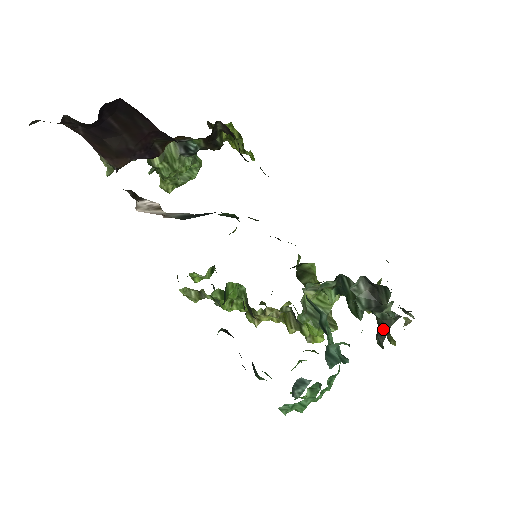
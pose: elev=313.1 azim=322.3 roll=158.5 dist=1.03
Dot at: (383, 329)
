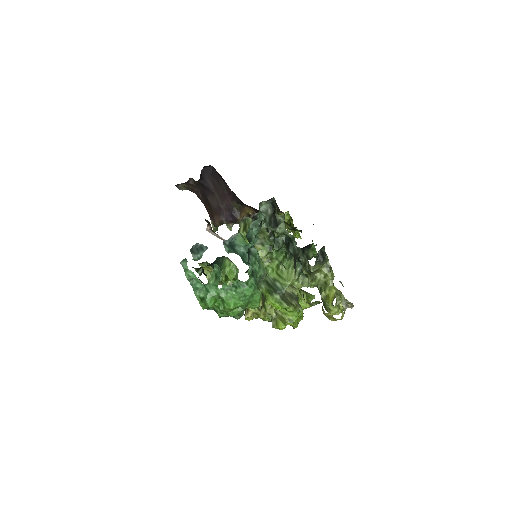
Dot at: (294, 264)
